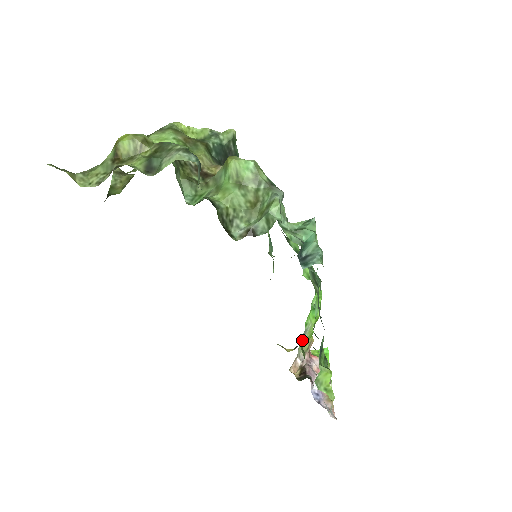
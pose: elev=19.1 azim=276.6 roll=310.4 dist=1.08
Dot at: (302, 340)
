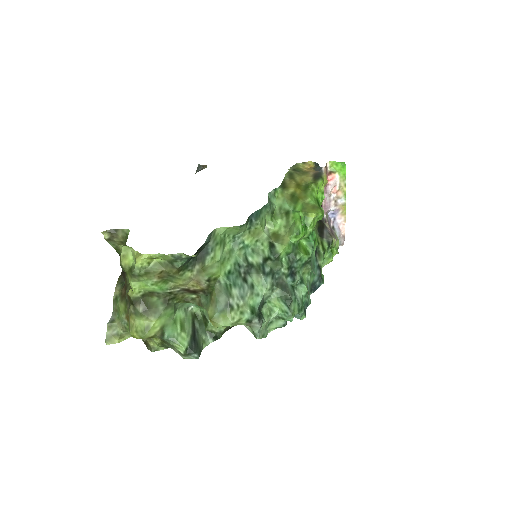
Dot at: occluded
